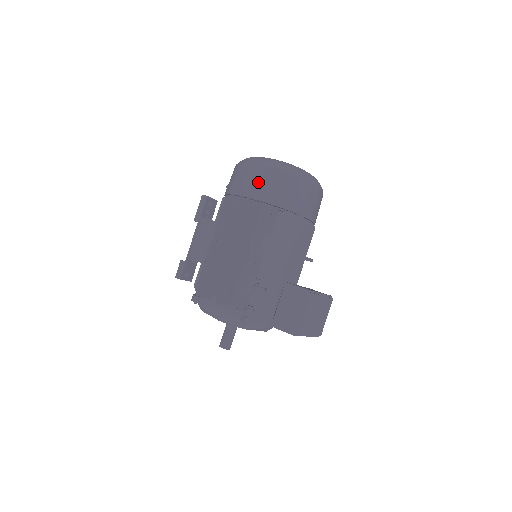
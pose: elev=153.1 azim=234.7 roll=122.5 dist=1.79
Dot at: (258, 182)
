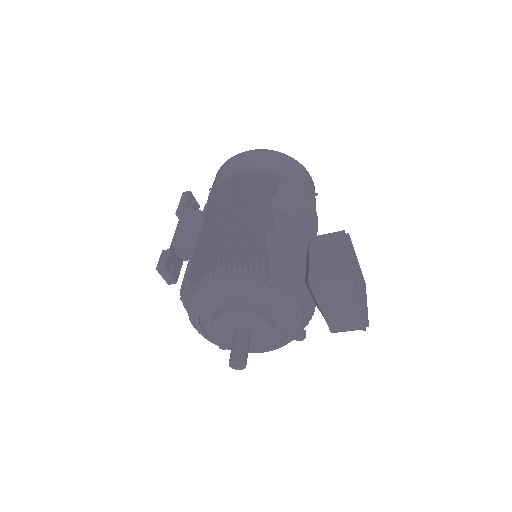
Dot at: (250, 159)
